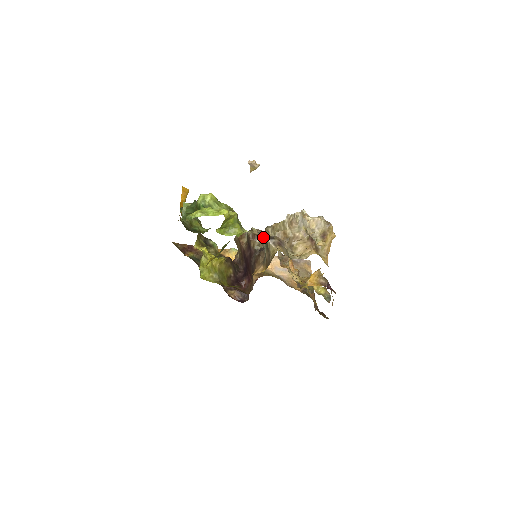
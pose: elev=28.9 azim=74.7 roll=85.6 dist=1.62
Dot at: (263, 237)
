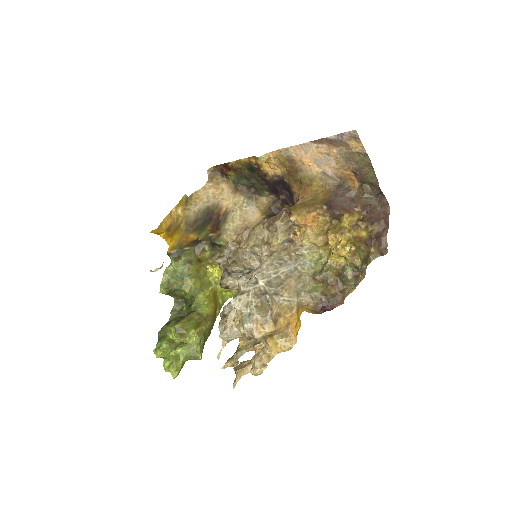
Dot at: (237, 276)
